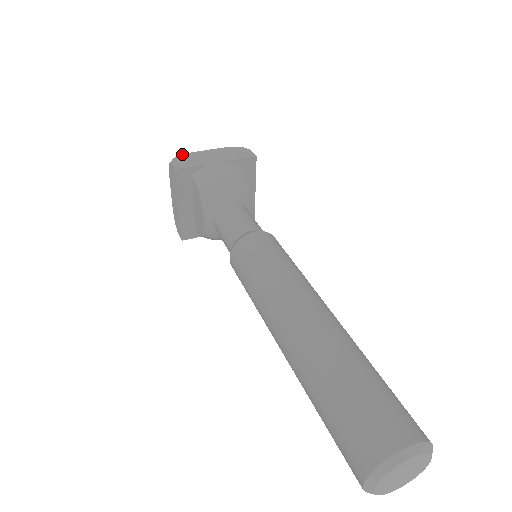
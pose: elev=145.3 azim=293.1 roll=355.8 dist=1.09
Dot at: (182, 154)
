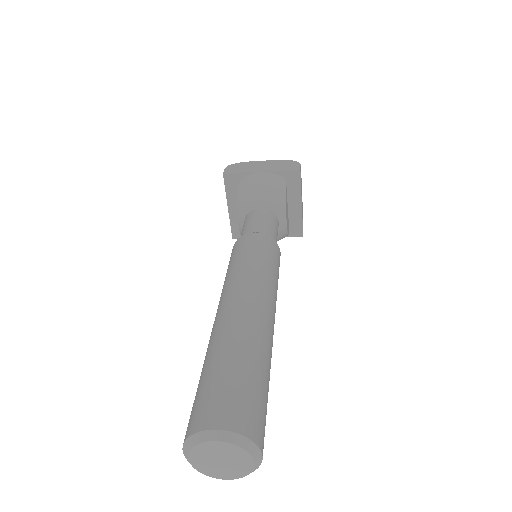
Dot at: (240, 162)
